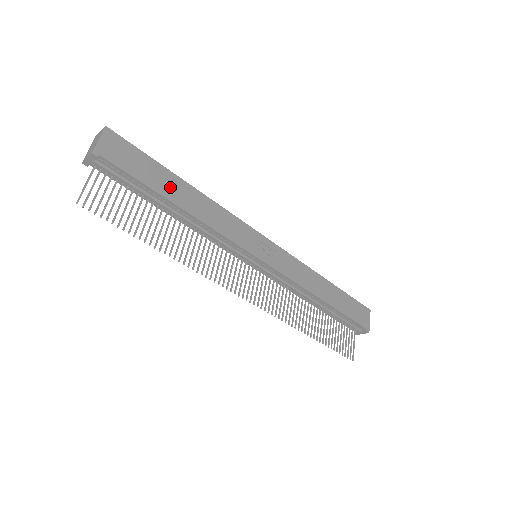
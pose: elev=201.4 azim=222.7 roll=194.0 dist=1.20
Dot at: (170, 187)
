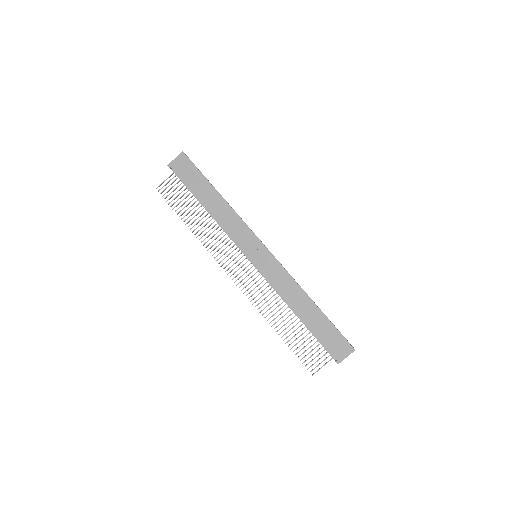
Dot at: (205, 193)
